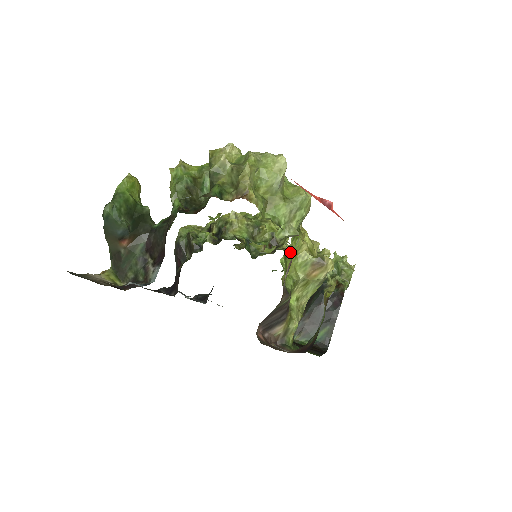
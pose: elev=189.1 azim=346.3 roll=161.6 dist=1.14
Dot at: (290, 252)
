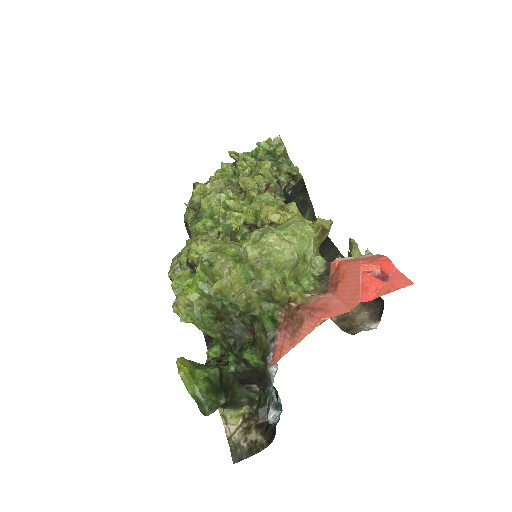
Dot at: occluded
